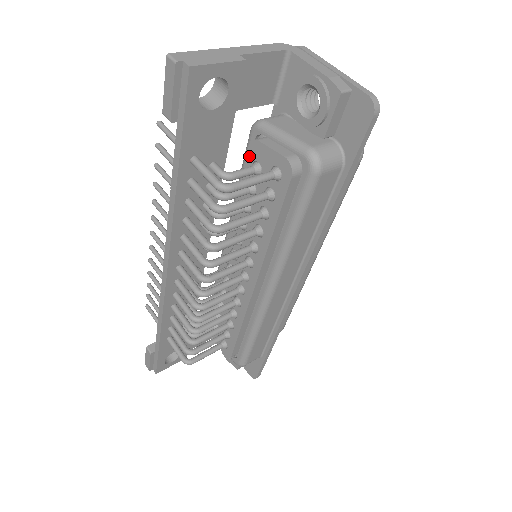
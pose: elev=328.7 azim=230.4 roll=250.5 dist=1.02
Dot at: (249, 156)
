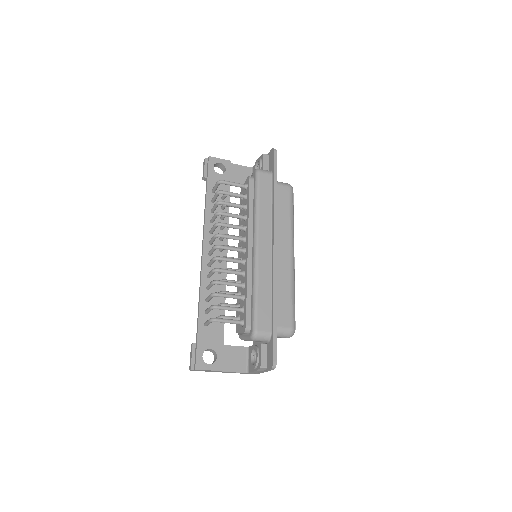
Dot at: occluded
